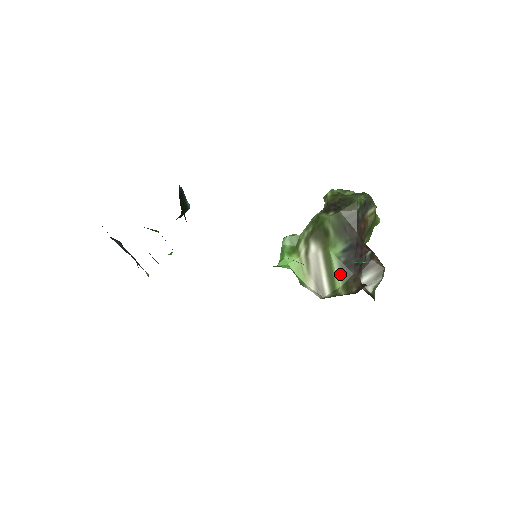
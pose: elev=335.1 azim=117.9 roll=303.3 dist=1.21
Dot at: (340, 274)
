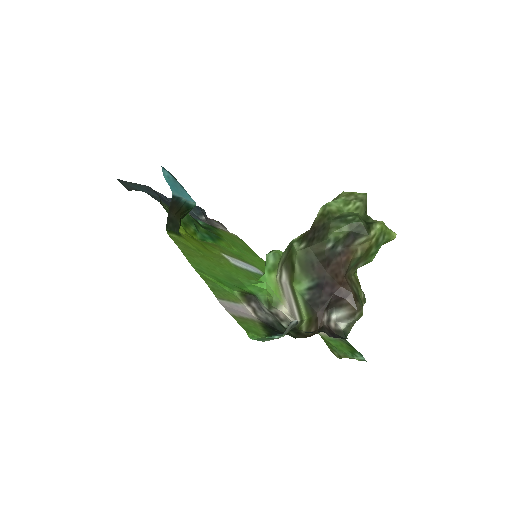
Dot at: (305, 309)
